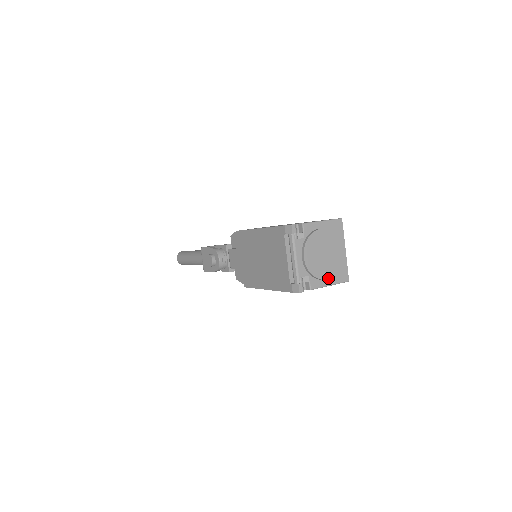
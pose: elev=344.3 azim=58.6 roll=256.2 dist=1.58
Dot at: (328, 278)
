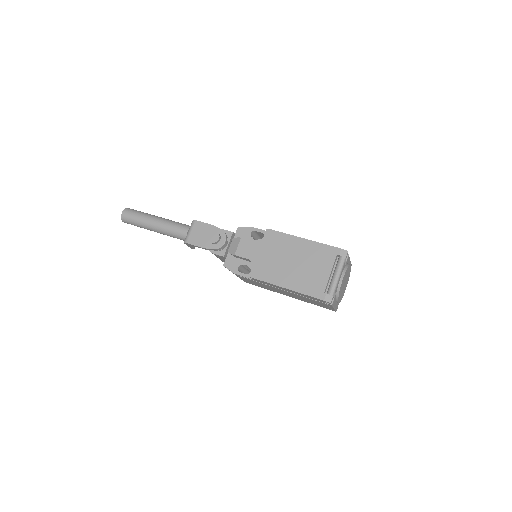
Dot at: (339, 302)
